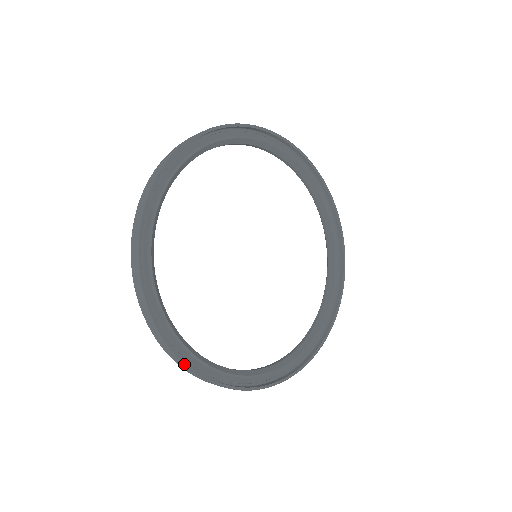
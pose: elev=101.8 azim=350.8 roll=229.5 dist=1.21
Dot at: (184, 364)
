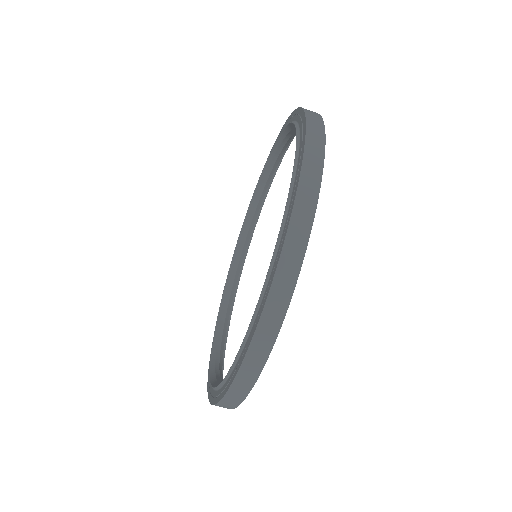
Dot at: occluded
